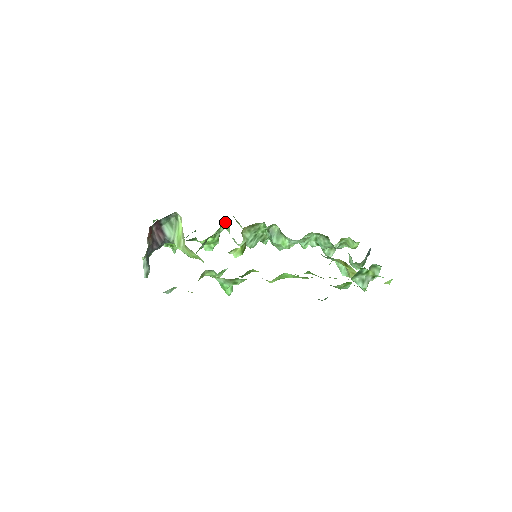
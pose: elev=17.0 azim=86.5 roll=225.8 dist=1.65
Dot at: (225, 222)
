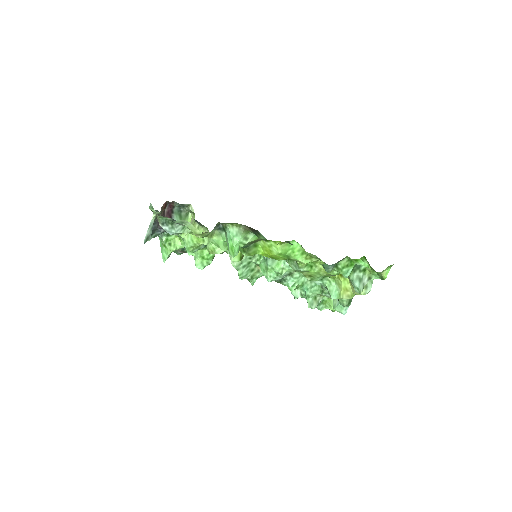
Dot at: occluded
